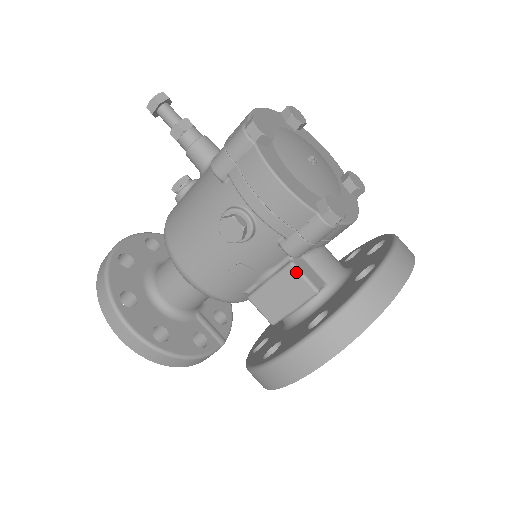
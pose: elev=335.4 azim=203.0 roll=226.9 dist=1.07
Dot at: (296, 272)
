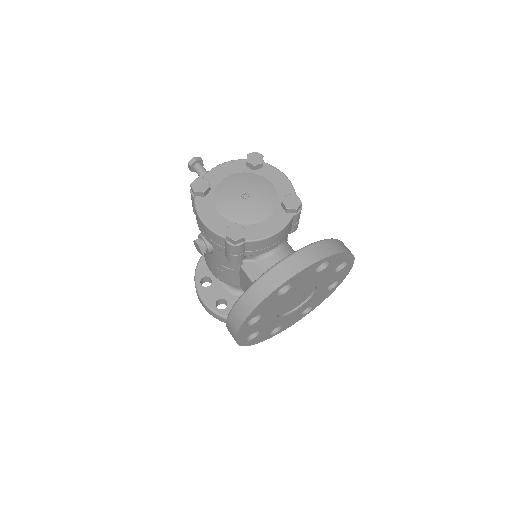
Dot at: (244, 271)
